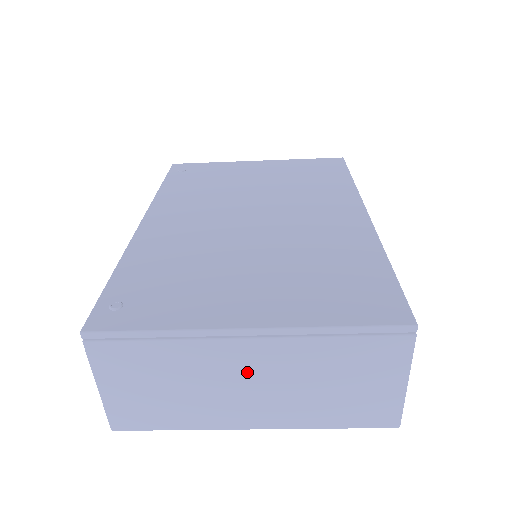
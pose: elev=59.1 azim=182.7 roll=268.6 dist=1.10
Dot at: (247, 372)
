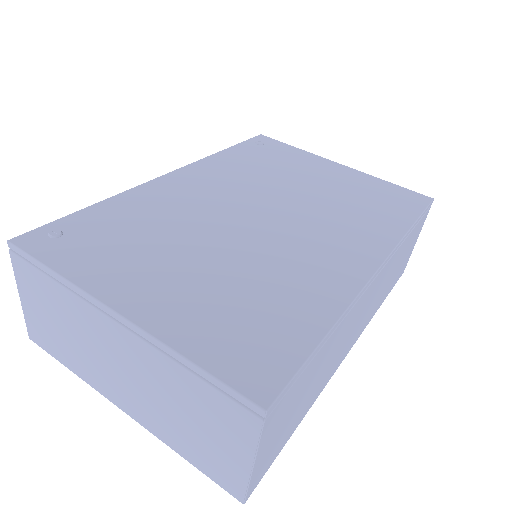
Dot at: (117, 354)
